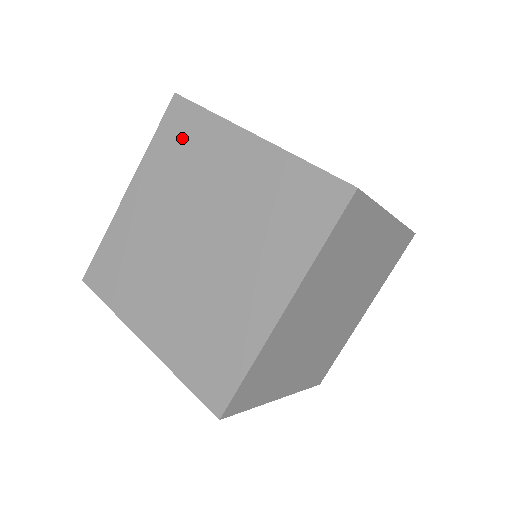
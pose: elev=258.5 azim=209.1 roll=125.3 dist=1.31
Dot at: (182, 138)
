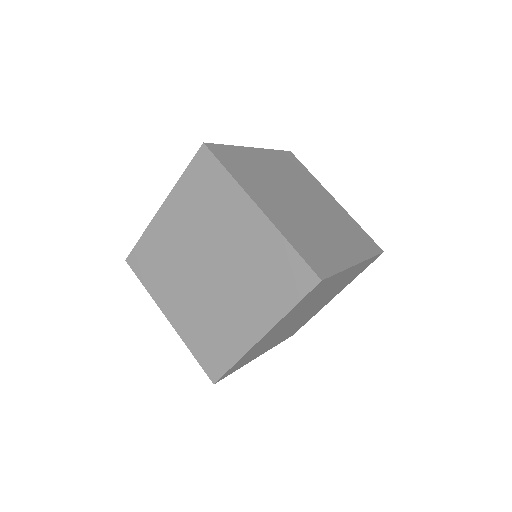
Dot at: (206, 185)
